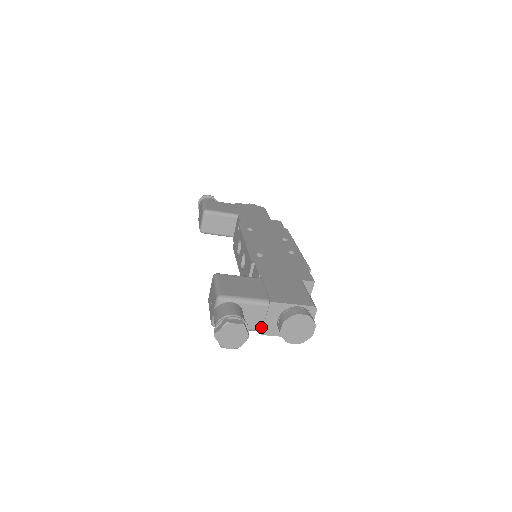
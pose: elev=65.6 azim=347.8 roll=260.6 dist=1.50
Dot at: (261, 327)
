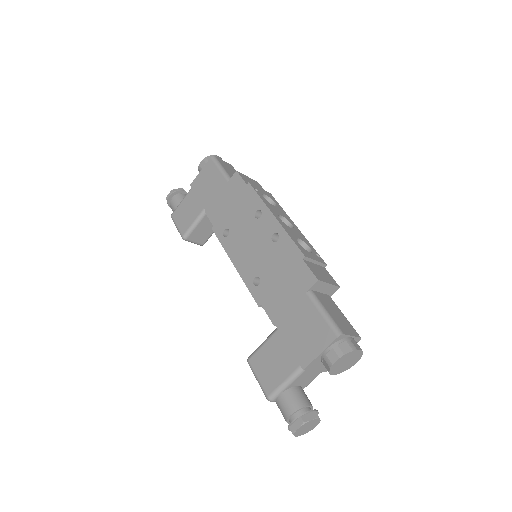
Dot at: (320, 372)
